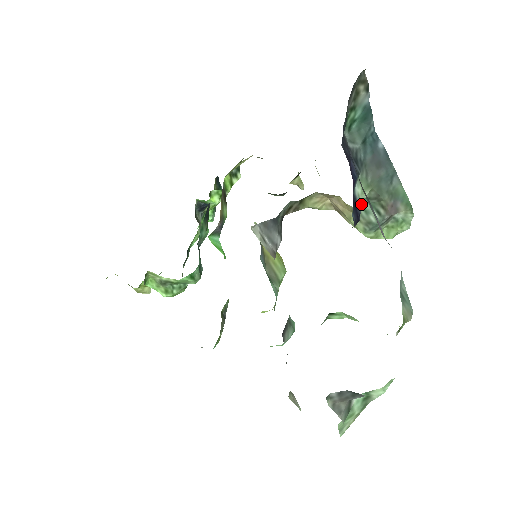
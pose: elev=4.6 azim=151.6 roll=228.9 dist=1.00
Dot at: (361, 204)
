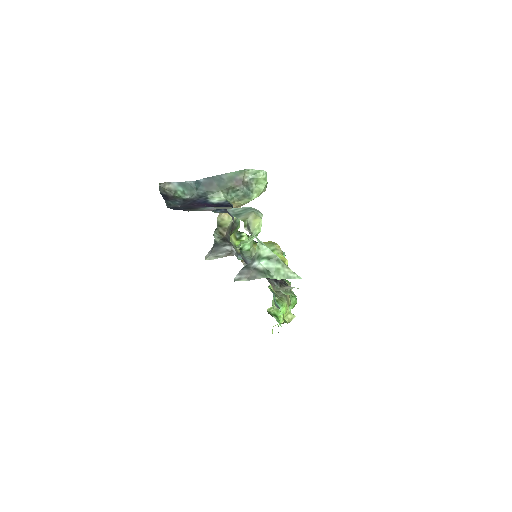
Dot at: (225, 200)
